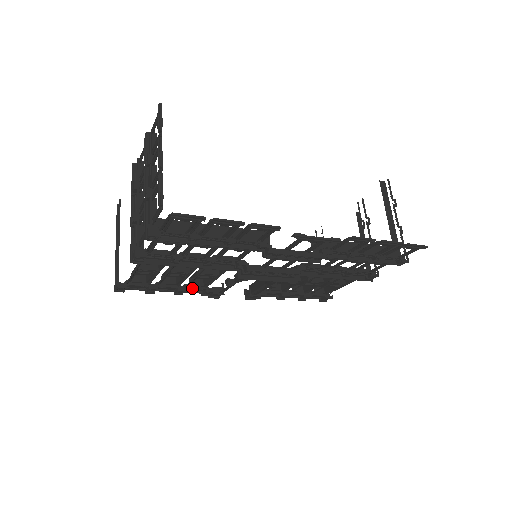
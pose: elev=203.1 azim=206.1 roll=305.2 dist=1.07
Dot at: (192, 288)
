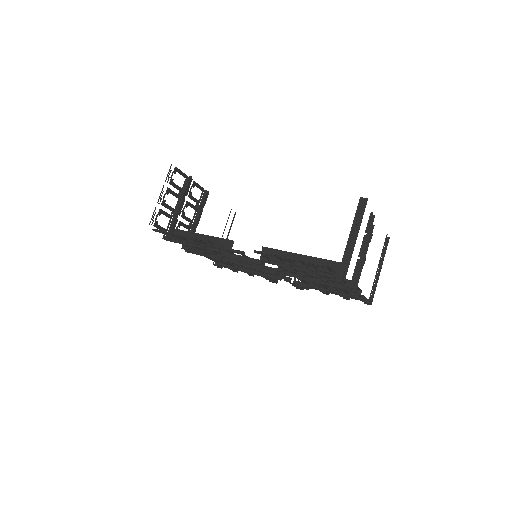
Dot at: occluded
